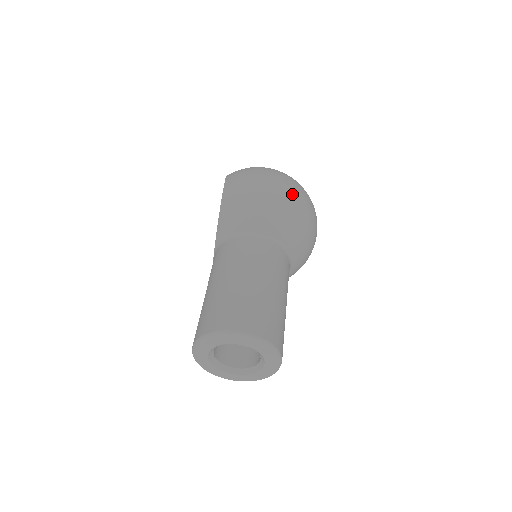
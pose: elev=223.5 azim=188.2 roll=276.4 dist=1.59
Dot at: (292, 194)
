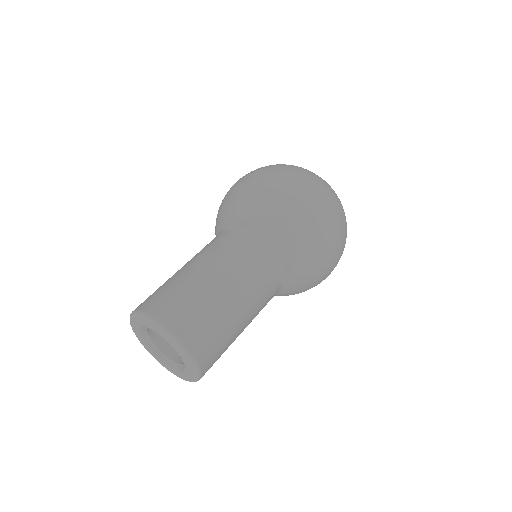
Dot at: (250, 178)
